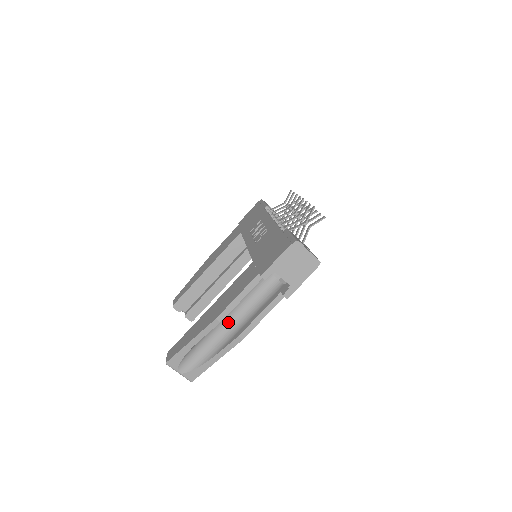
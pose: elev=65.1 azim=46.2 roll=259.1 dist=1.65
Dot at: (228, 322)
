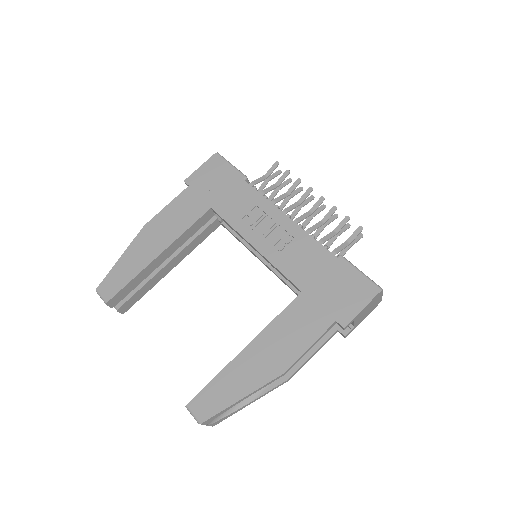
Dot at: occluded
